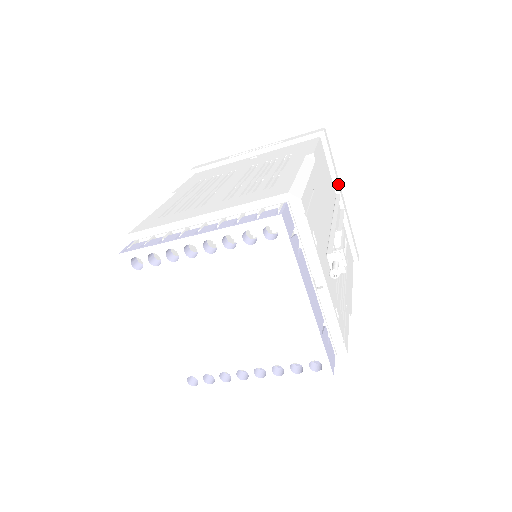
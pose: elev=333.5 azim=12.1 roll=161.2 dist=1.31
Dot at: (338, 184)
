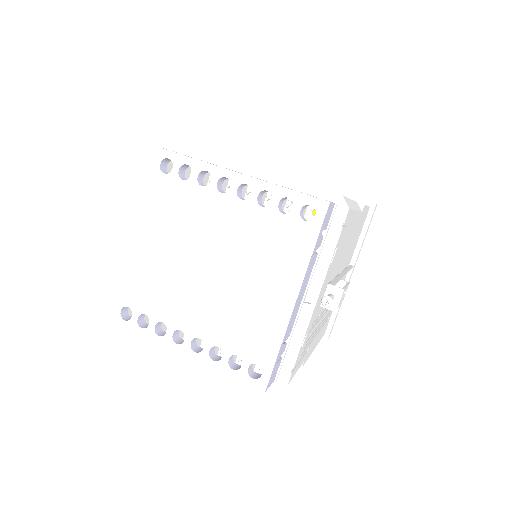
Dot at: (357, 257)
